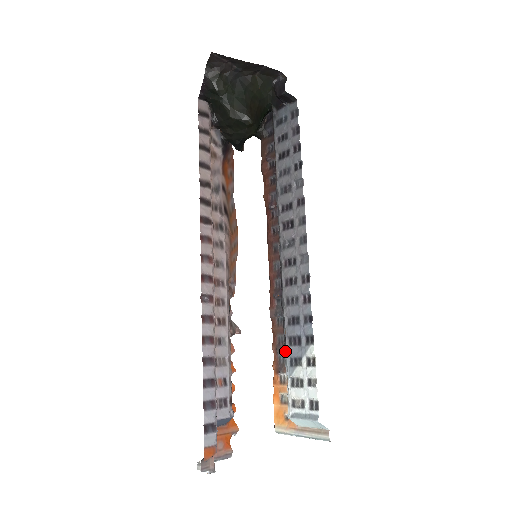
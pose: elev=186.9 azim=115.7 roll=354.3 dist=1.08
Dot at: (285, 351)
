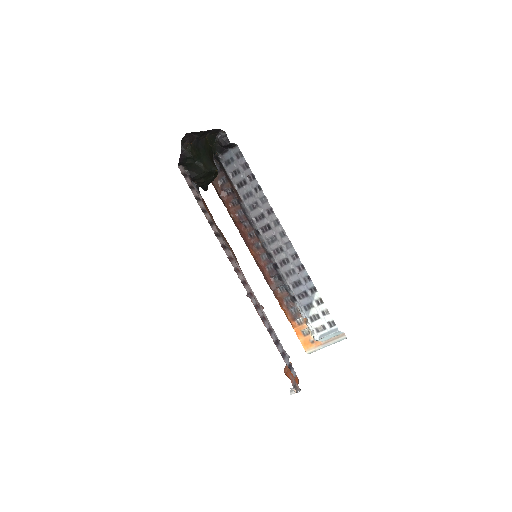
Dot at: (297, 304)
